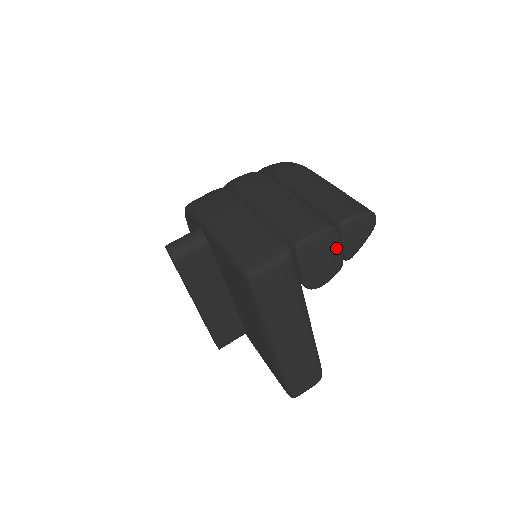
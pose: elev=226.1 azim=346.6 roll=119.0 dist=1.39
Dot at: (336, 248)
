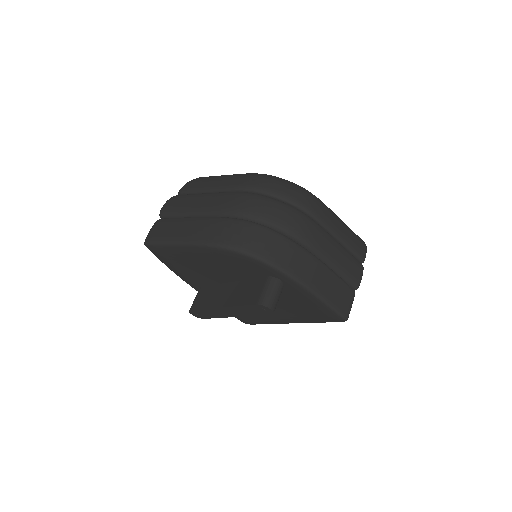
Dot at: occluded
